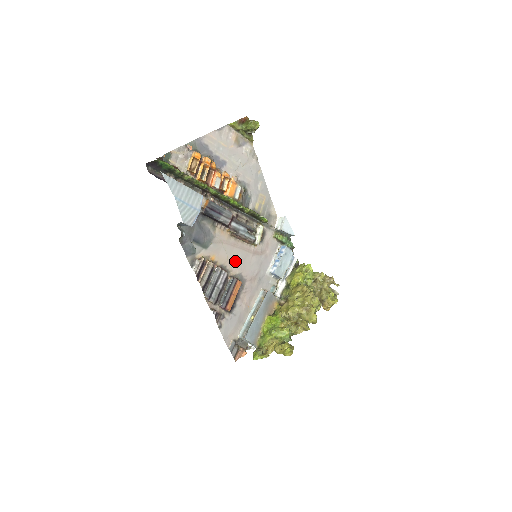
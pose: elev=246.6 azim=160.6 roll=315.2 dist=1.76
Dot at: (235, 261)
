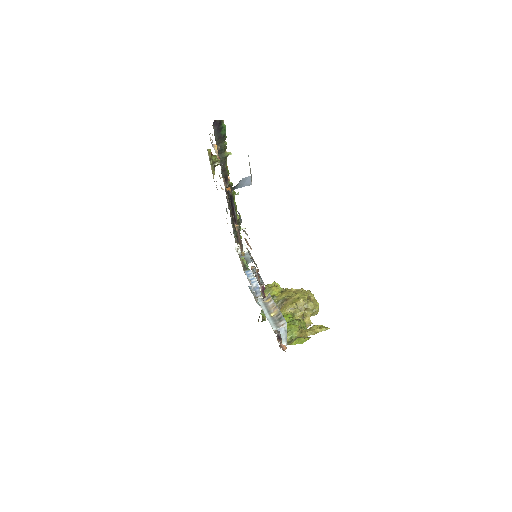
Dot at: occluded
